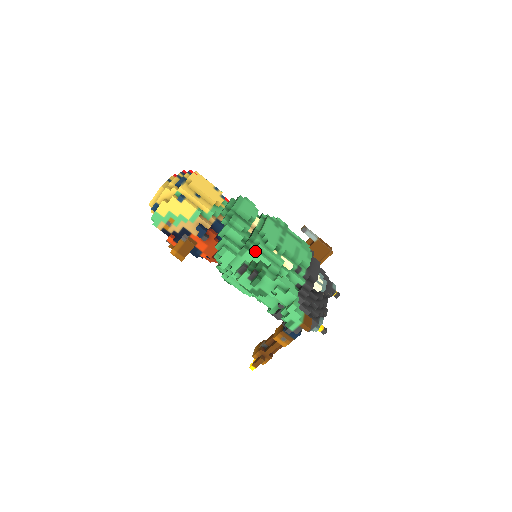
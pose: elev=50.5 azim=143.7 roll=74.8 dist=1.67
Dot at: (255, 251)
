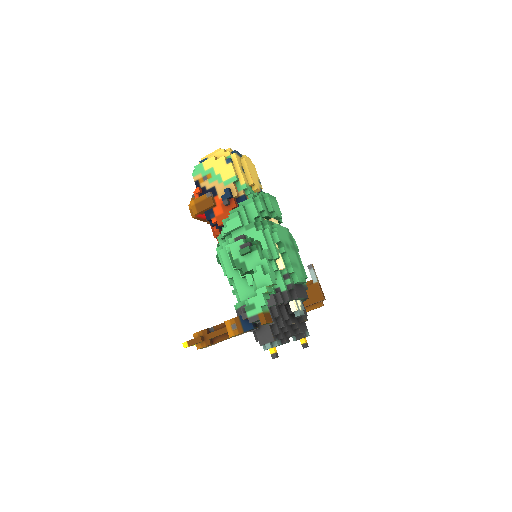
Dot at: (261, 230)
